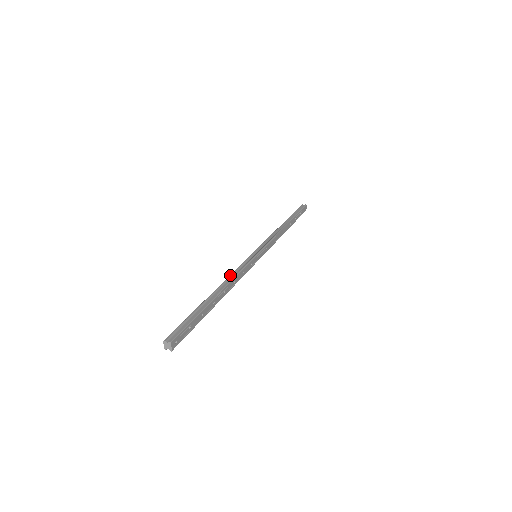
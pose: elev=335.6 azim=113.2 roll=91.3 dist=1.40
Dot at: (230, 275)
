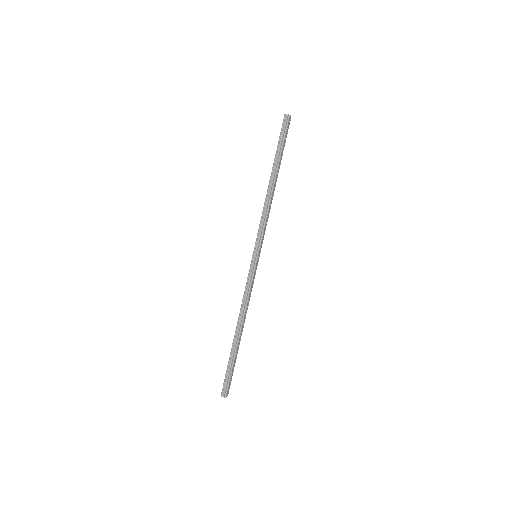
Dot at: (242, 303)
